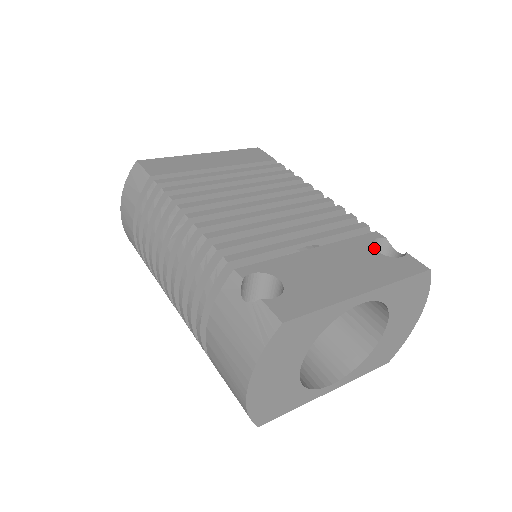
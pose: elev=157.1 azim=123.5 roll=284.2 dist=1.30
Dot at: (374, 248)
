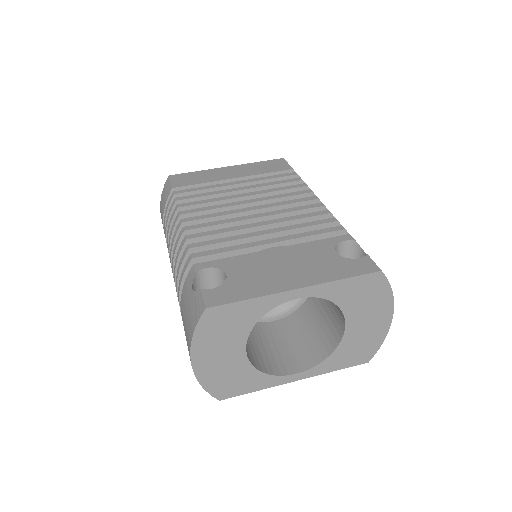
Dot at: (345, 250)
